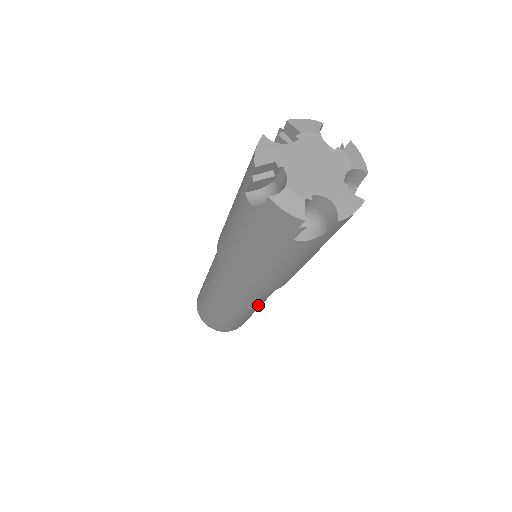
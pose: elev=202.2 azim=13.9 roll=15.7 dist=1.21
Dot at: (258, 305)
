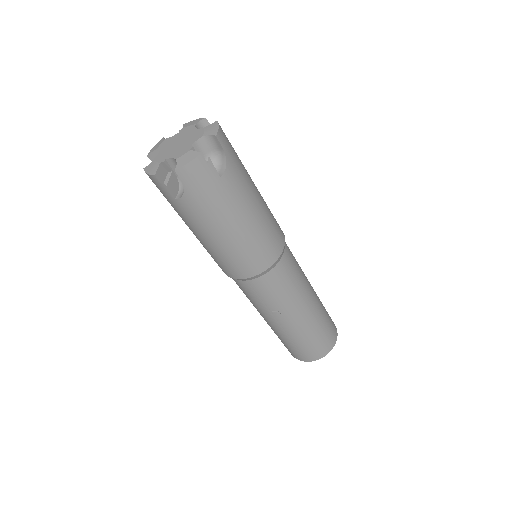
Dot at: (283, 310)
